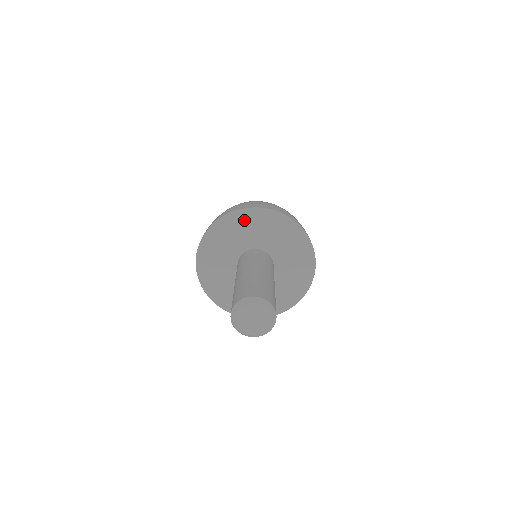
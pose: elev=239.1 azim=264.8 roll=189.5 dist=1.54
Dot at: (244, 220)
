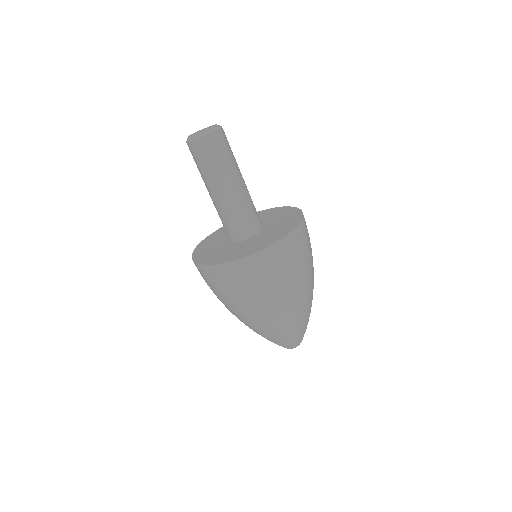
Dot at: occluded
